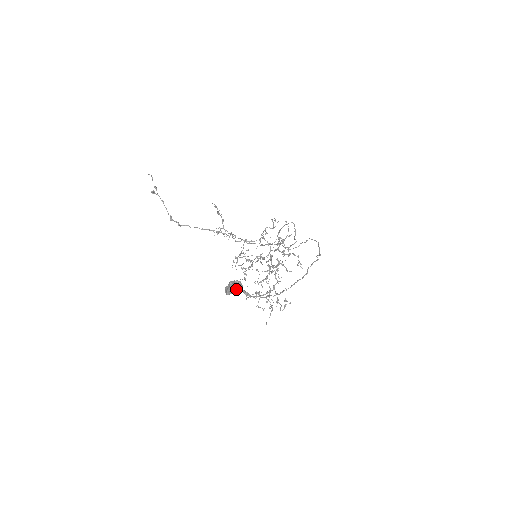
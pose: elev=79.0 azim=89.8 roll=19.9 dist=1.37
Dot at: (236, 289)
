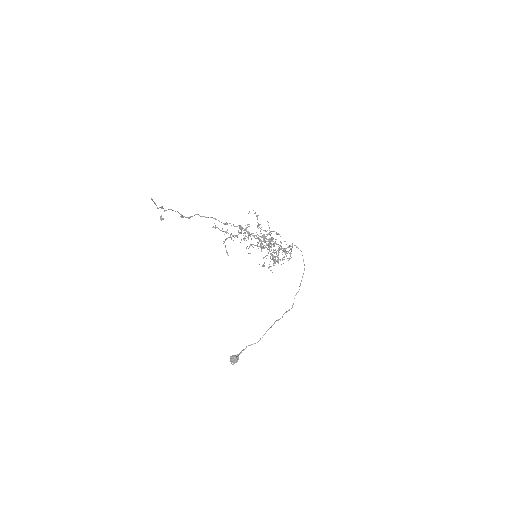
Dot at: (235, 361)
